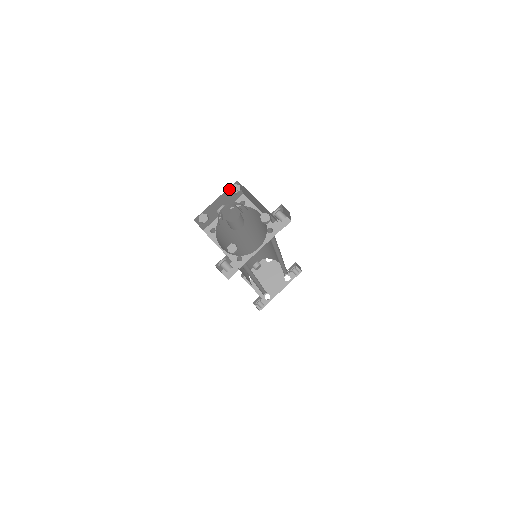
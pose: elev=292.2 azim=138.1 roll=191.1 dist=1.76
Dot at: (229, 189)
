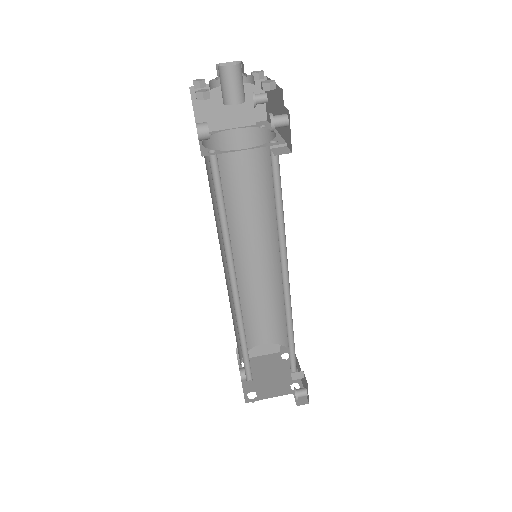
Dot at: occluded
